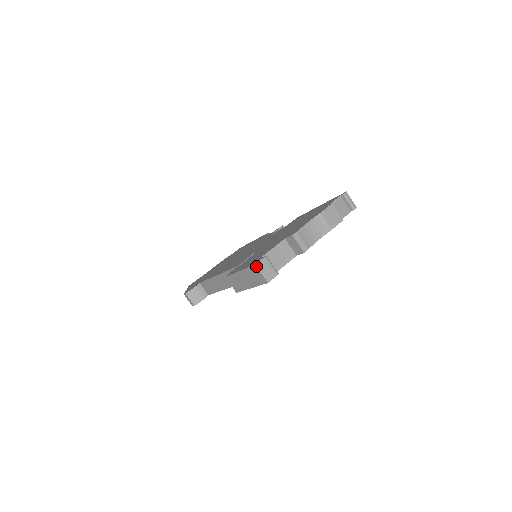
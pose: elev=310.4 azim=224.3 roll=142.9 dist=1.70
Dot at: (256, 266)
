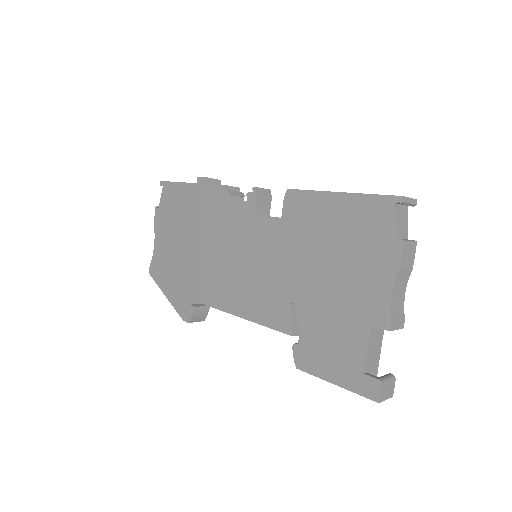
Dot at: occluded
